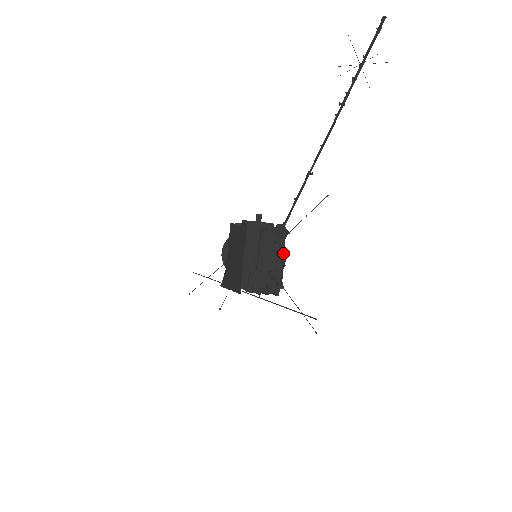
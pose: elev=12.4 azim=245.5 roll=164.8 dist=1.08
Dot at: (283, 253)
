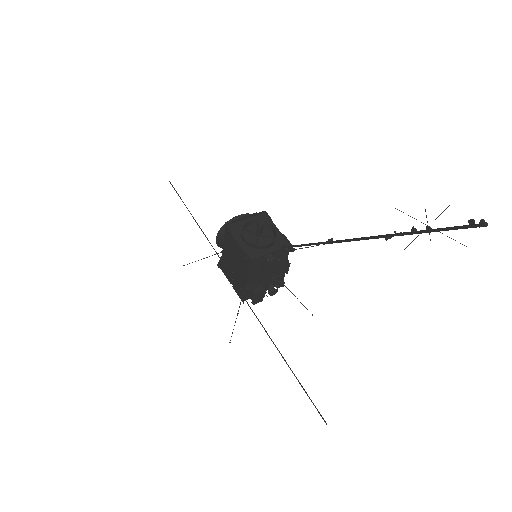
Dot at: (286, 261)
